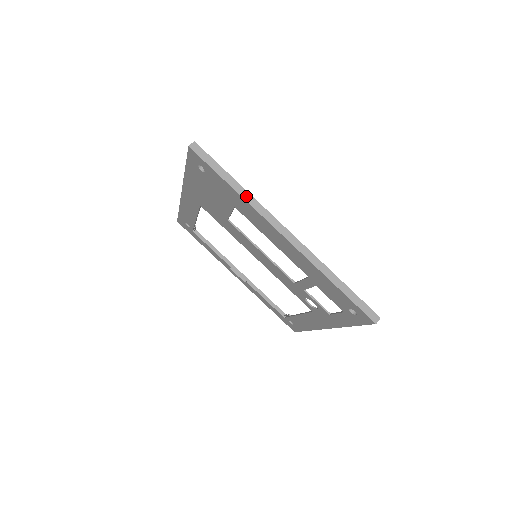
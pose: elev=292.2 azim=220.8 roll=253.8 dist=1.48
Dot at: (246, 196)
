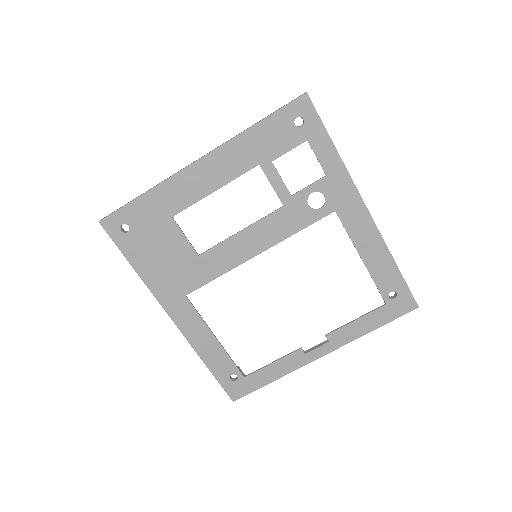
Dot at: (156, 186)
